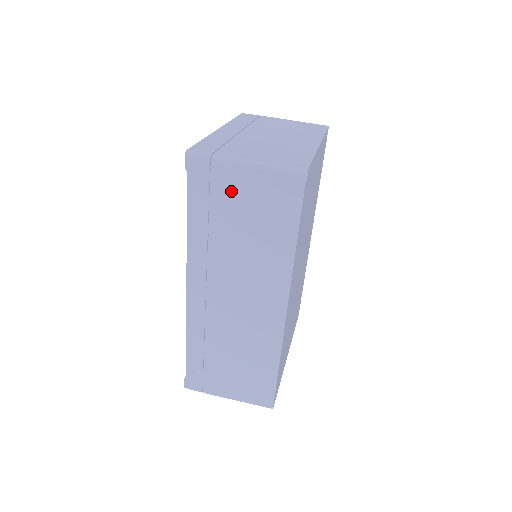
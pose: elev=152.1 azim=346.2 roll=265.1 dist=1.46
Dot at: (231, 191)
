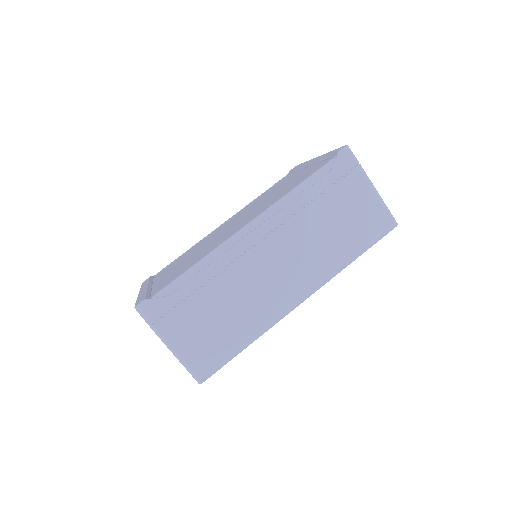
Dot at: (350, 193)
